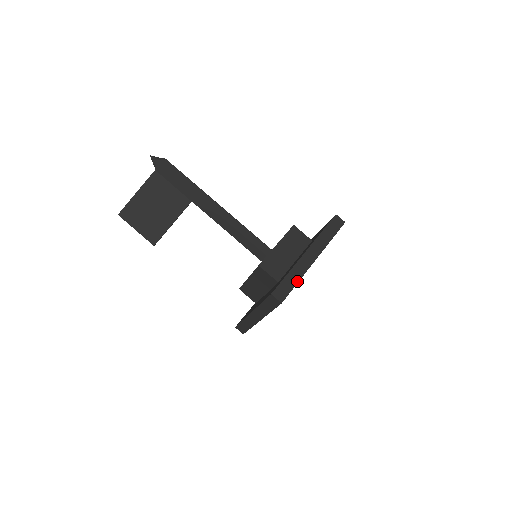
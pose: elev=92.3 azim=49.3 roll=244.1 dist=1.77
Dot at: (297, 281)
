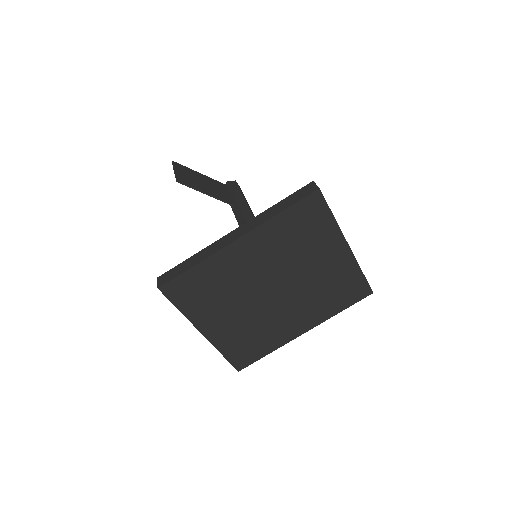
Dot at: occluded
